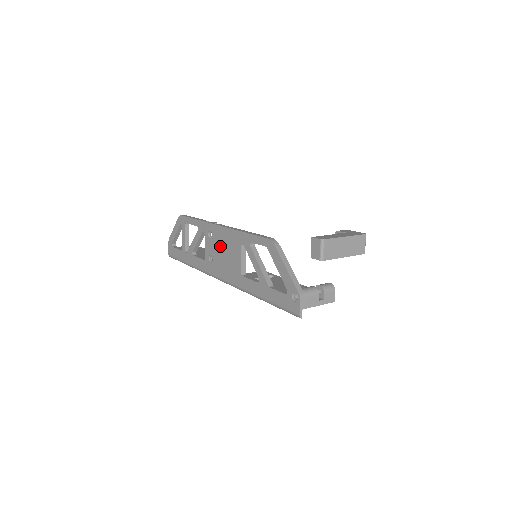
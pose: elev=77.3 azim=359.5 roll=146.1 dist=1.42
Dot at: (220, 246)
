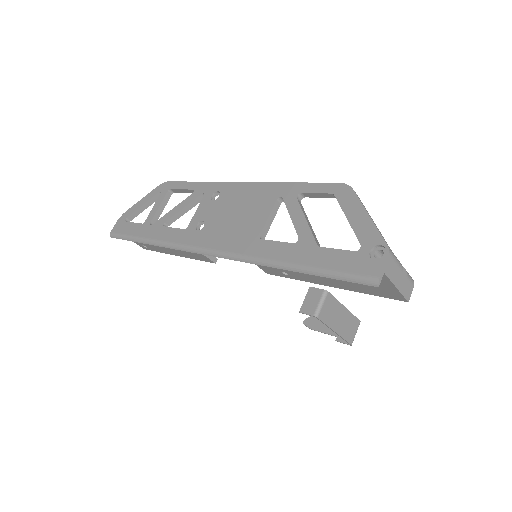
Dot at: (230, 206)
